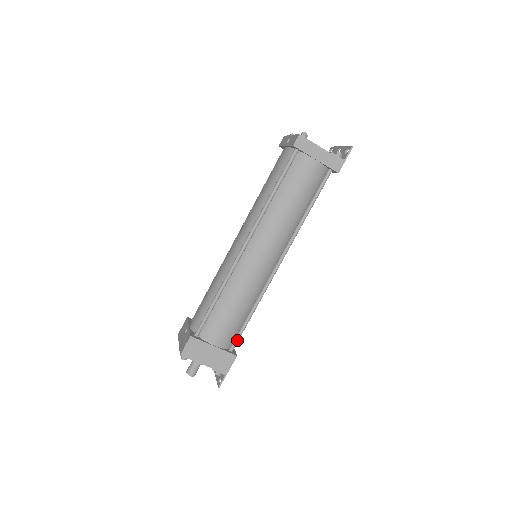
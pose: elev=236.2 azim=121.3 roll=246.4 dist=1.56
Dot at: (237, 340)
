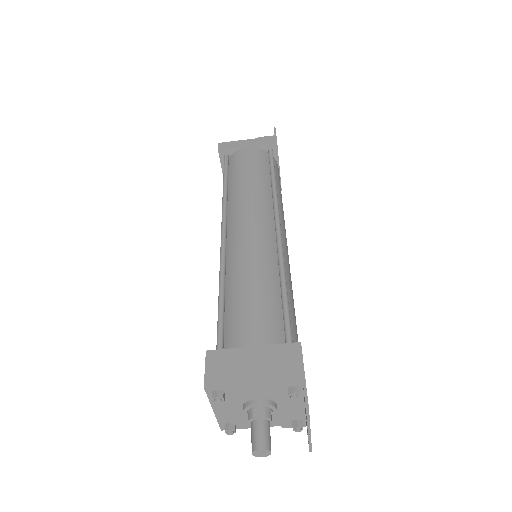
Dot at: (287, 328)
